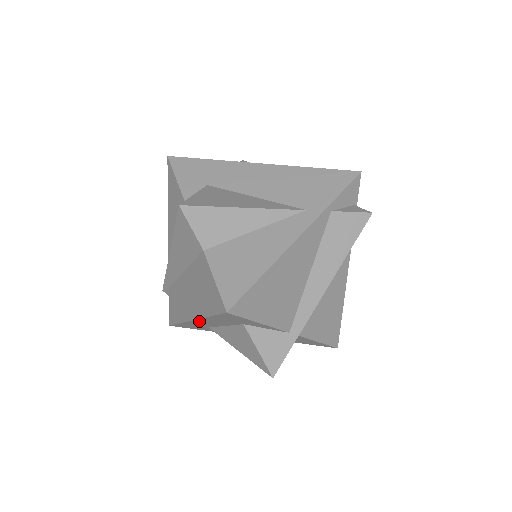
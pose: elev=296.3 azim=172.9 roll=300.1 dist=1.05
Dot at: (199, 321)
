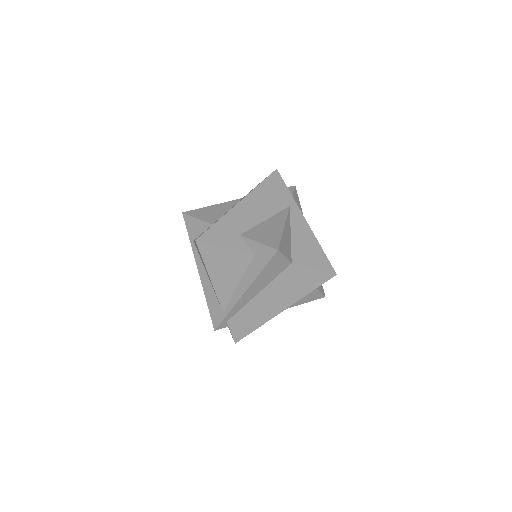
Dot at: (285, 308)
